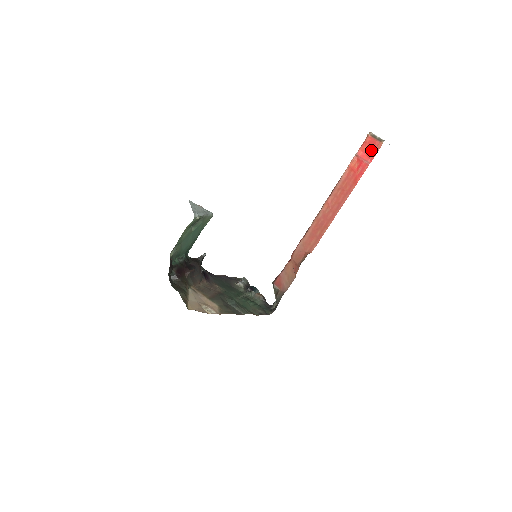
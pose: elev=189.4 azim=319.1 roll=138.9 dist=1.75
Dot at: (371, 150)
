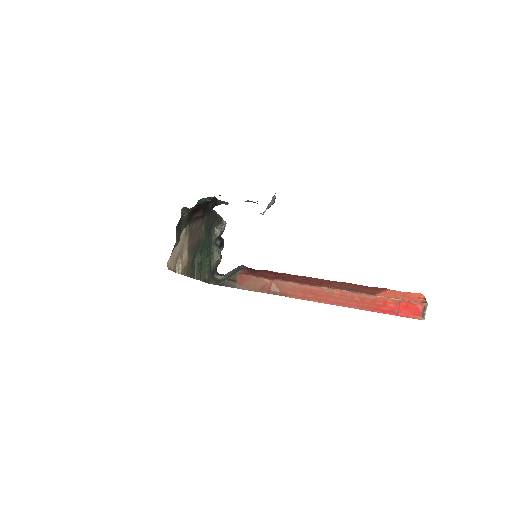
Dot at: (410, 312)
